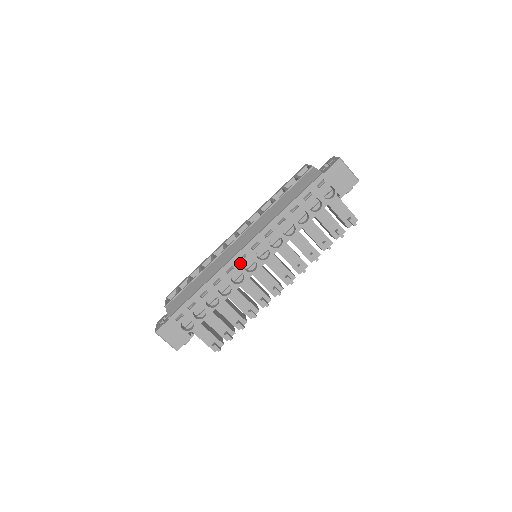
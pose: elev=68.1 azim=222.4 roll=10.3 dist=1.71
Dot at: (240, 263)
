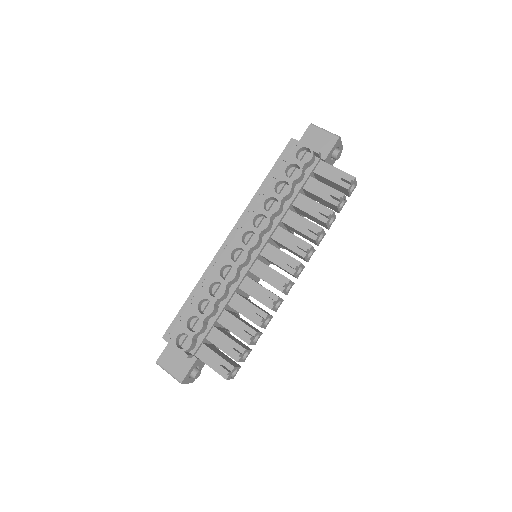
Dot at: (227, 255)
